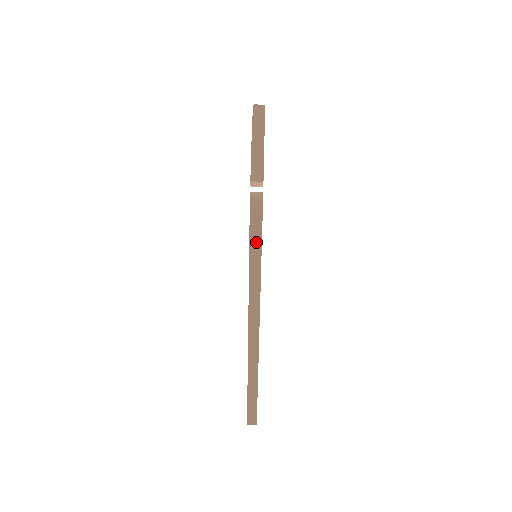
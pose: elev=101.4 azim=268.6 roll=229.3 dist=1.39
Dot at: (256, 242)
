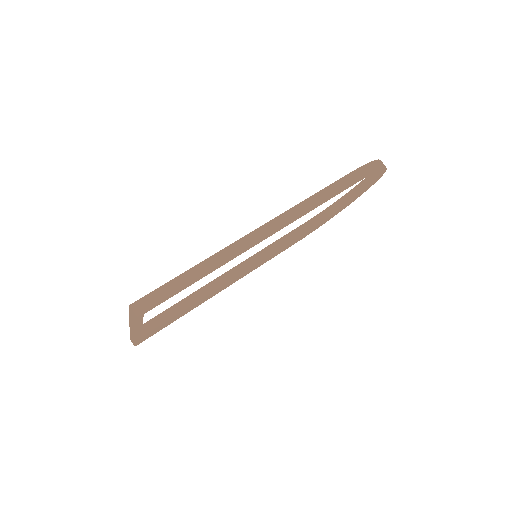
Dot at: (348, 181)
